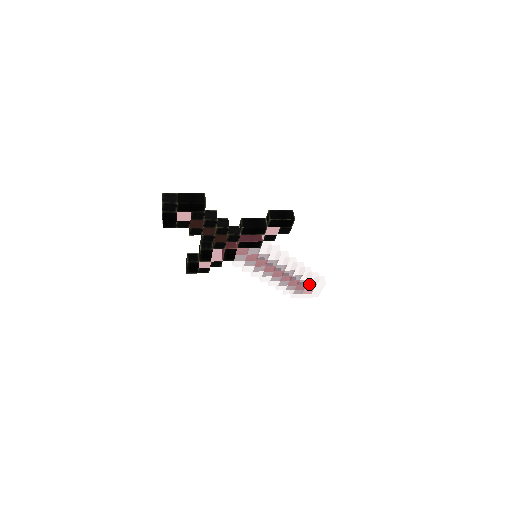
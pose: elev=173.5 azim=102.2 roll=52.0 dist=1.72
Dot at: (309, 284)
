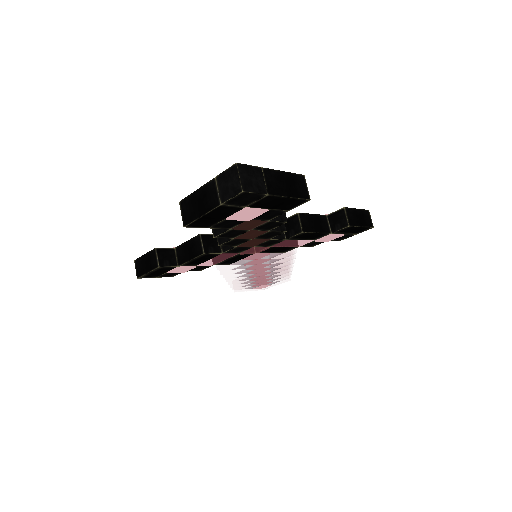
Dot at: (274, 281)
